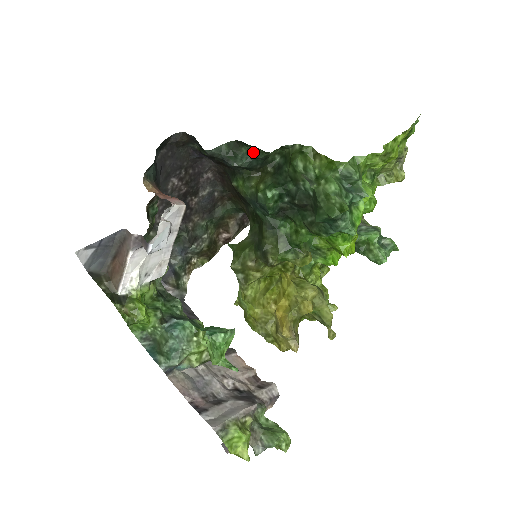
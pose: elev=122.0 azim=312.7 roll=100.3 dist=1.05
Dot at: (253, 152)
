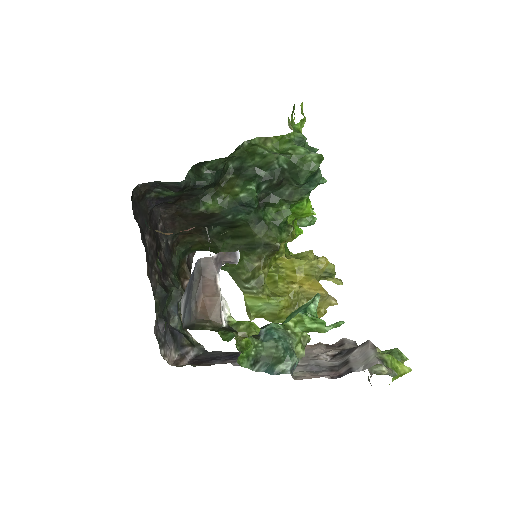
Dot at: (214, 166)
